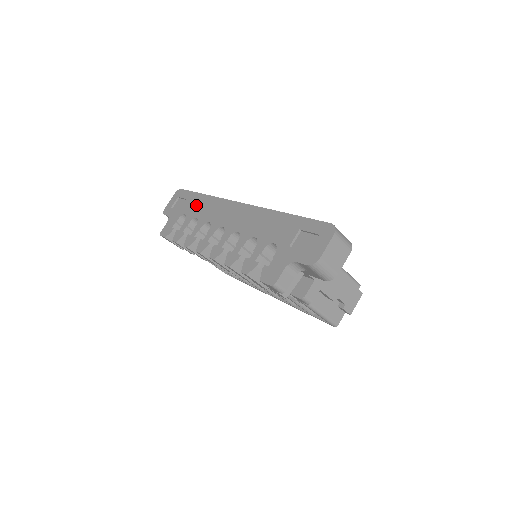
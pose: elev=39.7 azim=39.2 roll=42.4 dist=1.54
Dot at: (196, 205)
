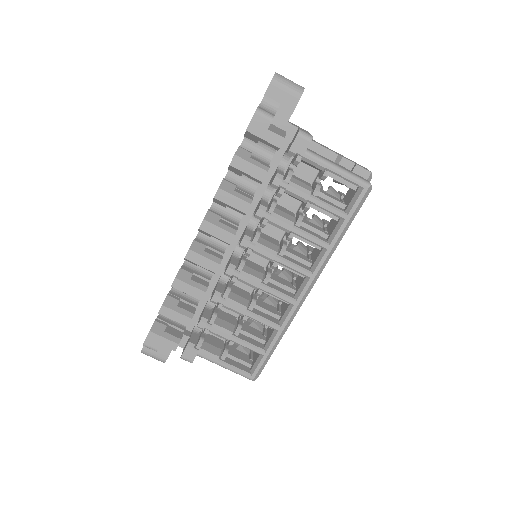
Dot at: occluded
